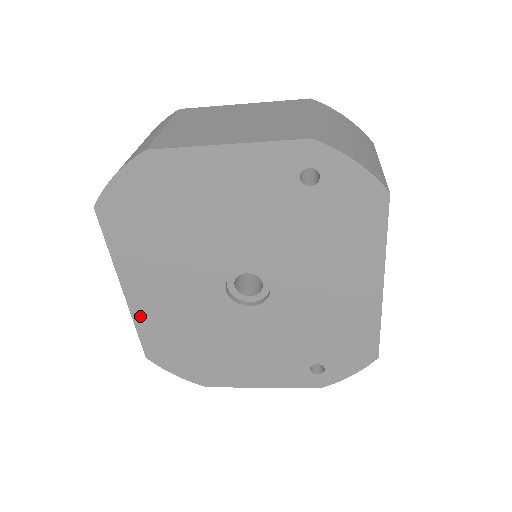
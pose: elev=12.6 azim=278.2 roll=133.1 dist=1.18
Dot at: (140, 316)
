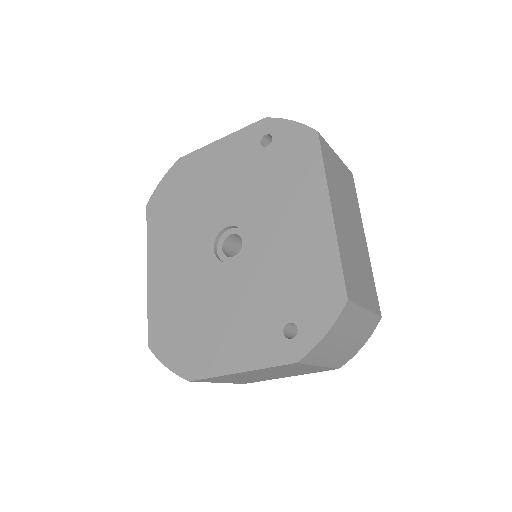
Dot at: (153, 295)
